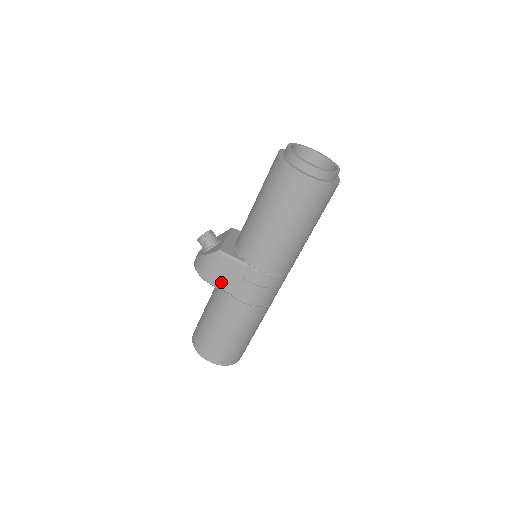
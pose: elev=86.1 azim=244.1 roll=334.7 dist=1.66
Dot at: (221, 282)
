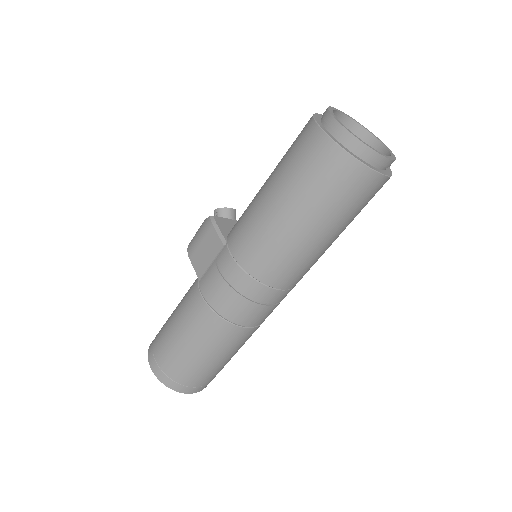
Dot at: (197, 258)
